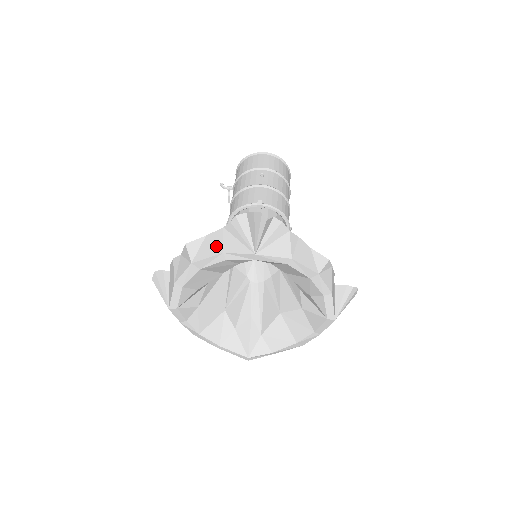
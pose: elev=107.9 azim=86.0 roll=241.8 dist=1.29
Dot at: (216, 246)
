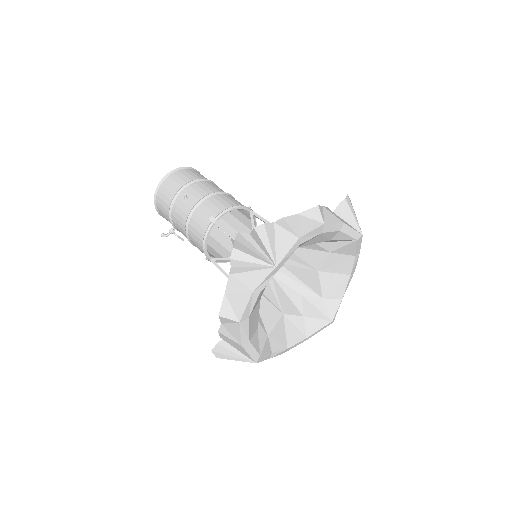
Dot at: (242, 293)
